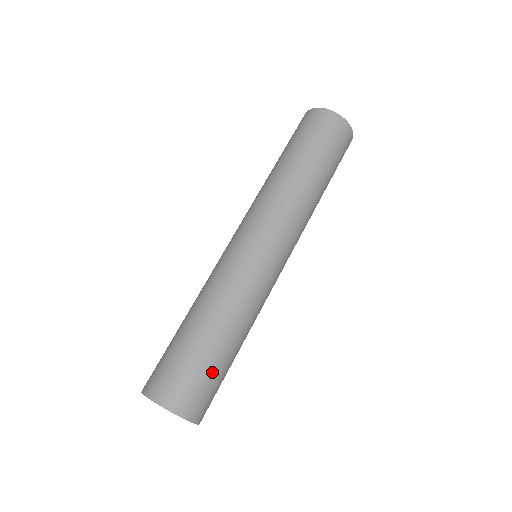
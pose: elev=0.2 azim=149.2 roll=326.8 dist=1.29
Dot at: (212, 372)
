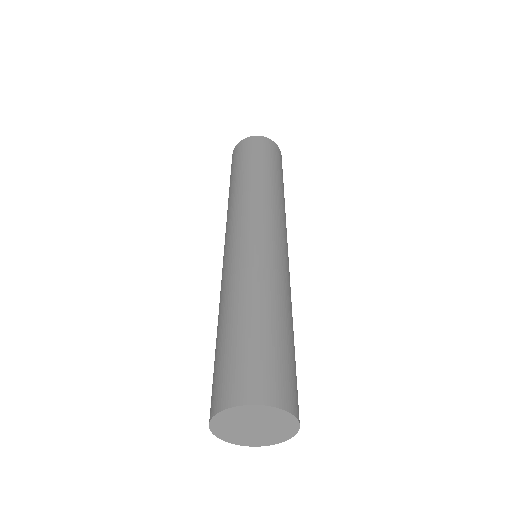
Dot at: (241, 346)
